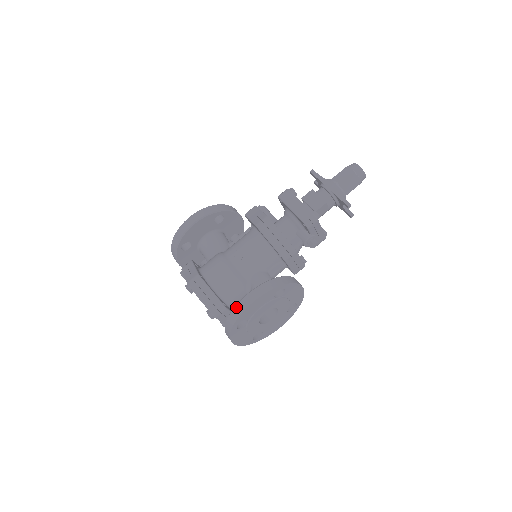
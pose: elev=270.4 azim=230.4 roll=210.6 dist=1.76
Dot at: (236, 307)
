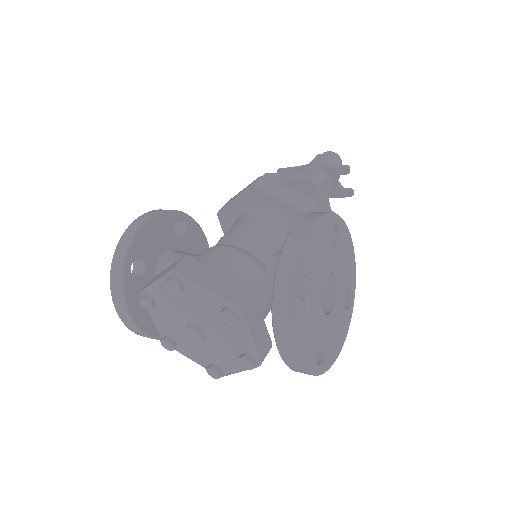
Dot at: (285, 247)
